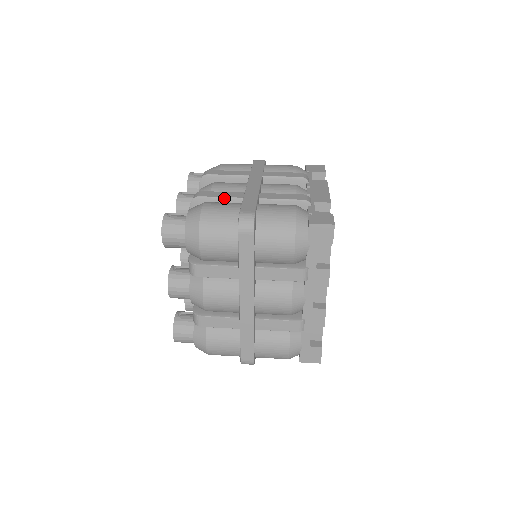
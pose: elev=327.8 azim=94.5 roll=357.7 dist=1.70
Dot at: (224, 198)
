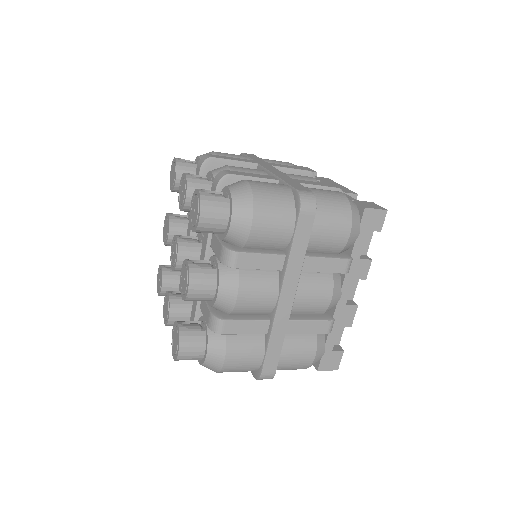
Dot at: (259, 178)
